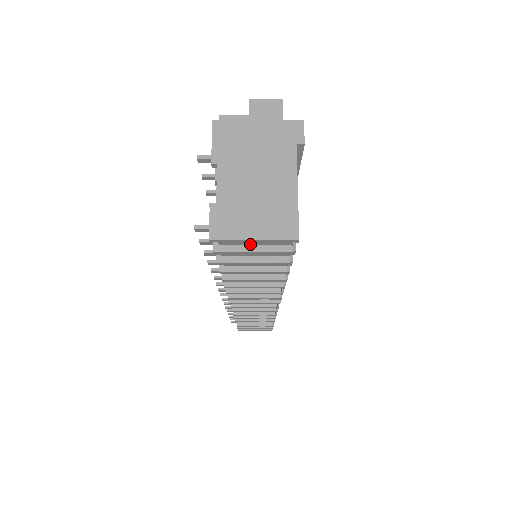
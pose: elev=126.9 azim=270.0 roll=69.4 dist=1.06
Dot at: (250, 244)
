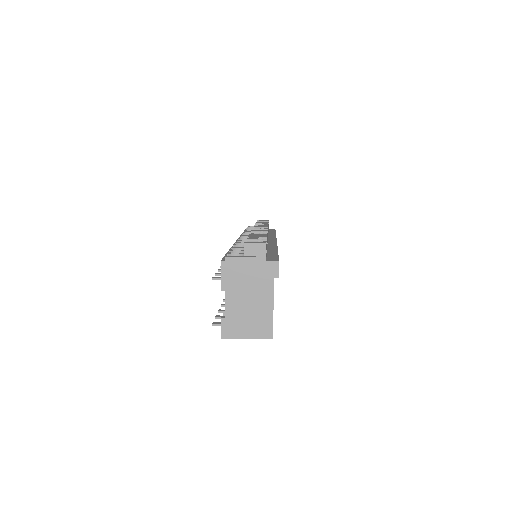
Dot at: occluded
